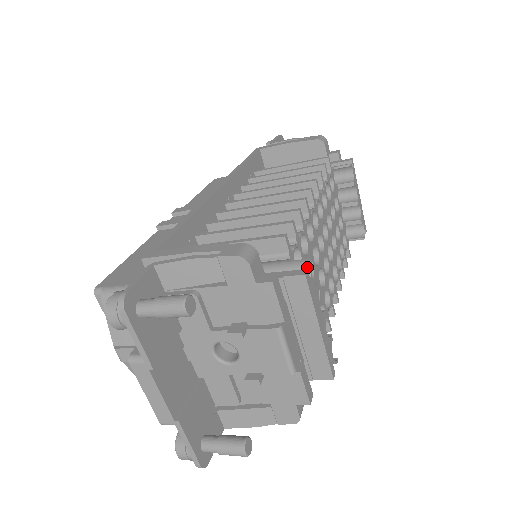
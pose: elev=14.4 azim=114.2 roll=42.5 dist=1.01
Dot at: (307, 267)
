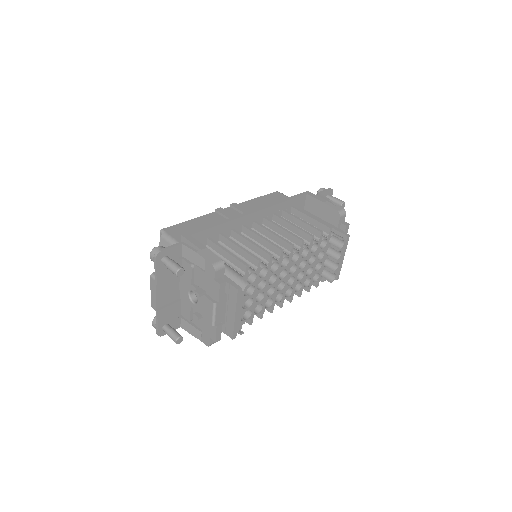
Dot at: (244, 286)
